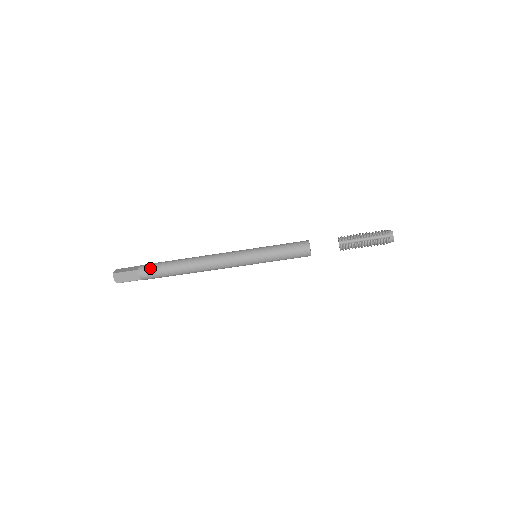
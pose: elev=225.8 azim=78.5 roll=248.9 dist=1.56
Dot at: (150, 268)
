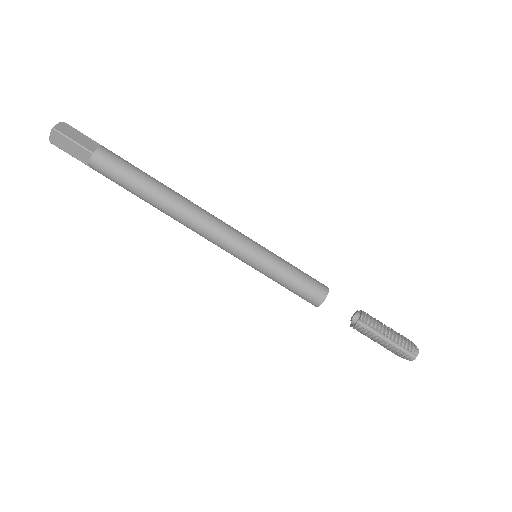
Dot at: (112, 164)
